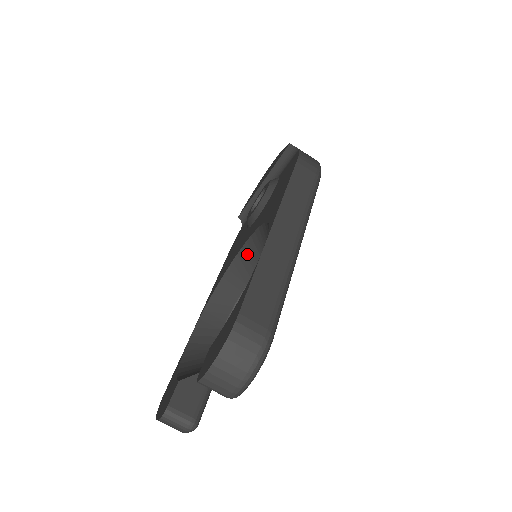
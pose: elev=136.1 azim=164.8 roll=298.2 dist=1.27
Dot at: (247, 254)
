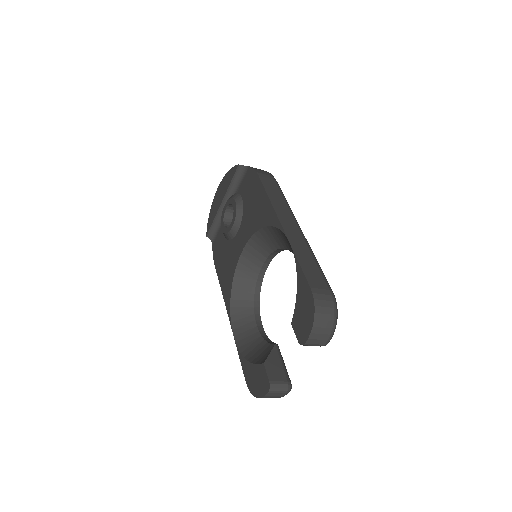
Dot at: (248, 258)
